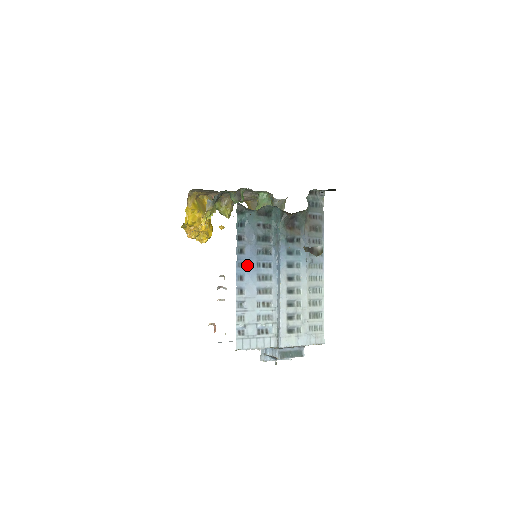
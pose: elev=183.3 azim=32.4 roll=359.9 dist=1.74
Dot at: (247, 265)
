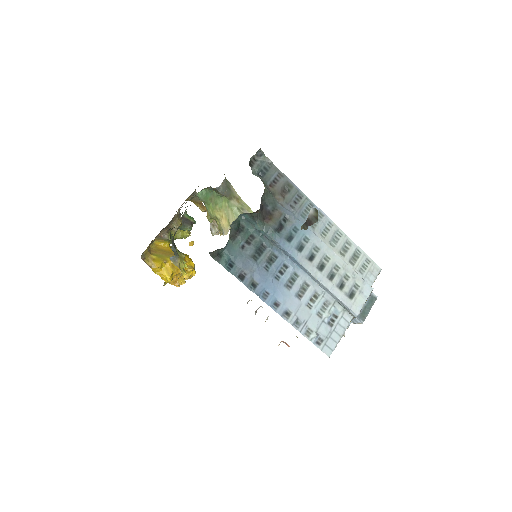
Dot at: (270, 290)
